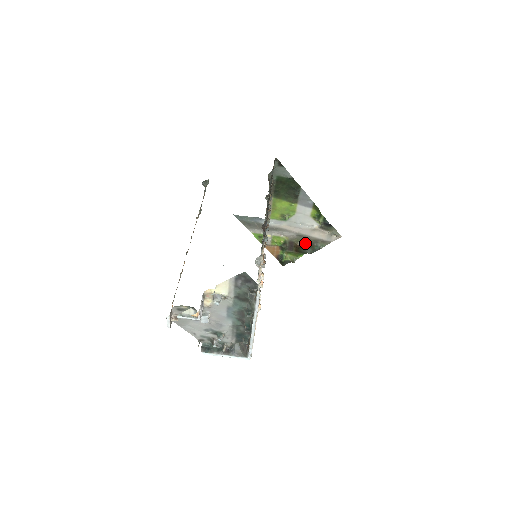
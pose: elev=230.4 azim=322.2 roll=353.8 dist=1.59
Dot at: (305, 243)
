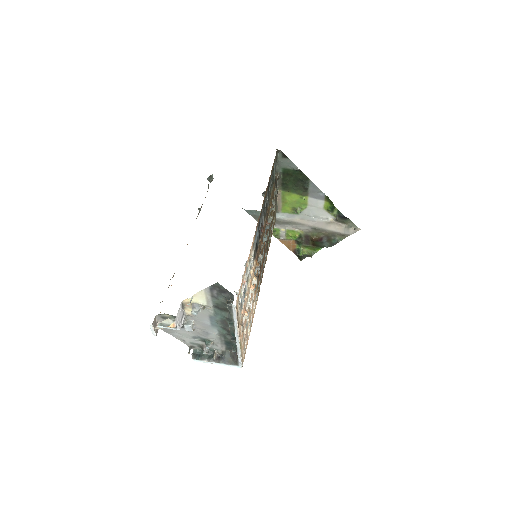
Dot at: (321, 237)
